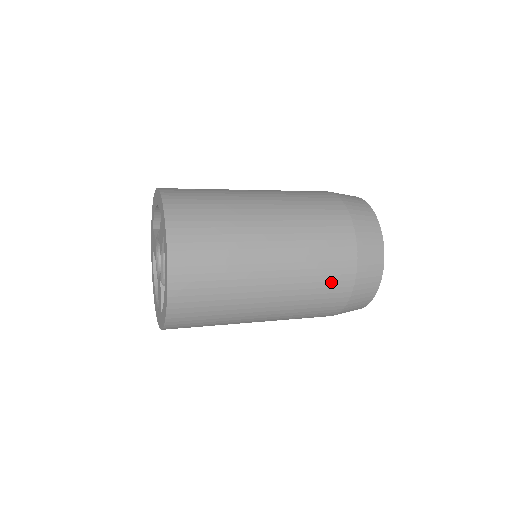
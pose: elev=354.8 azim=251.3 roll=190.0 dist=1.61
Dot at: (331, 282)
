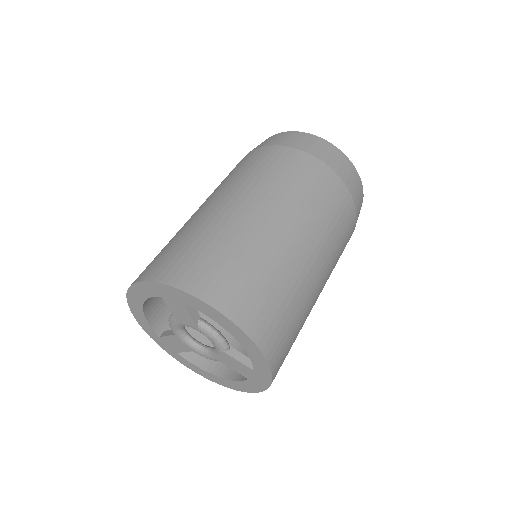
Dot at: occluded
